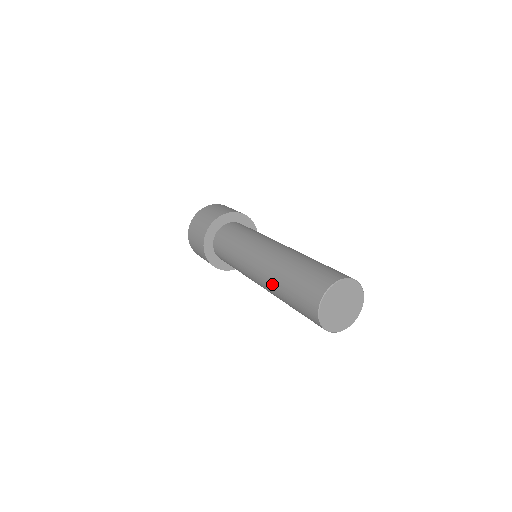
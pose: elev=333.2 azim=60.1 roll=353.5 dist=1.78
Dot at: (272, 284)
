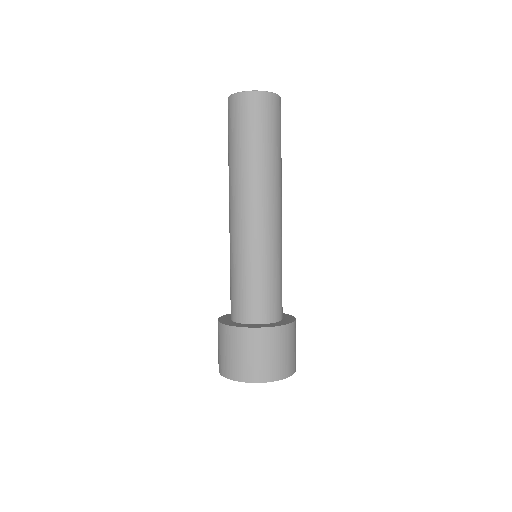
Dot at: occluded
